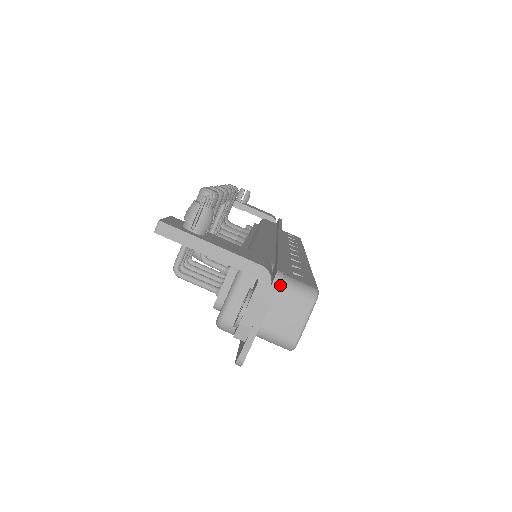
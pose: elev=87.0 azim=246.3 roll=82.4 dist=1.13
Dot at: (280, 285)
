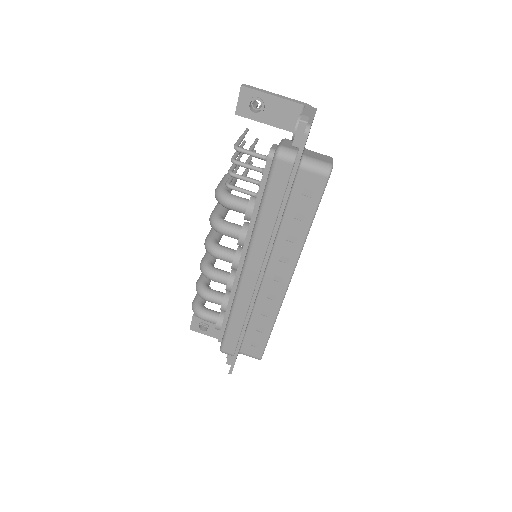
Dot at: (308, 150)
